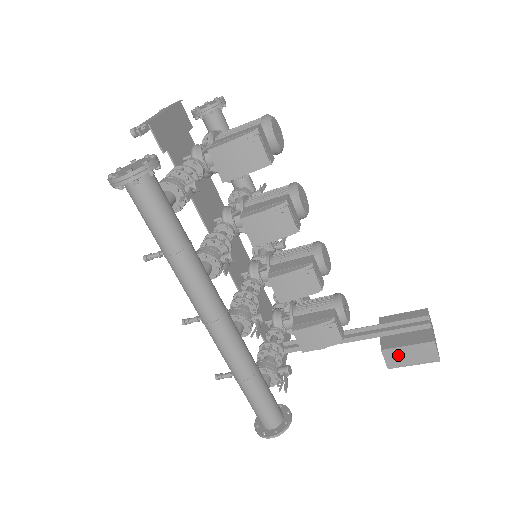
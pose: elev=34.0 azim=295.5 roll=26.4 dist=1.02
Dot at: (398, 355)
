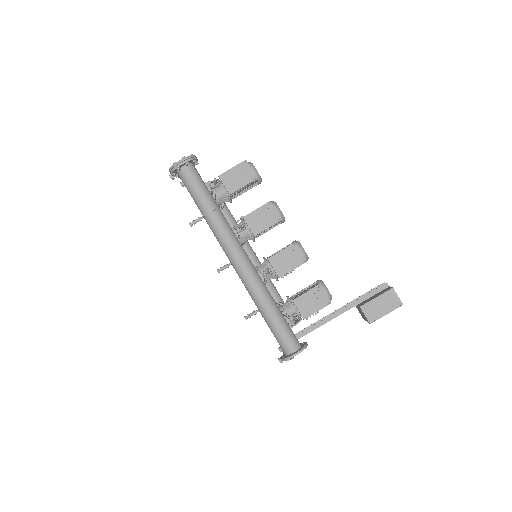
Dot at: (373, 308)
